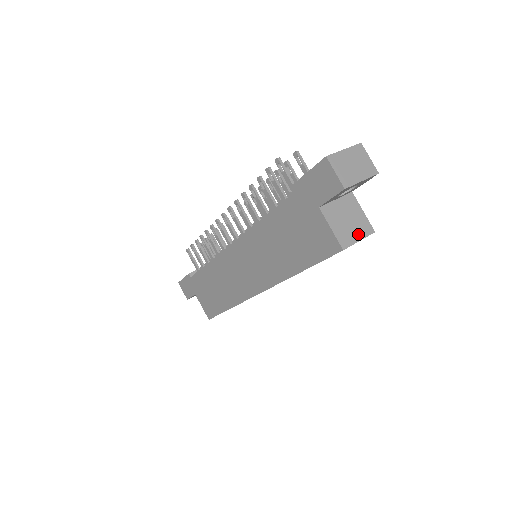
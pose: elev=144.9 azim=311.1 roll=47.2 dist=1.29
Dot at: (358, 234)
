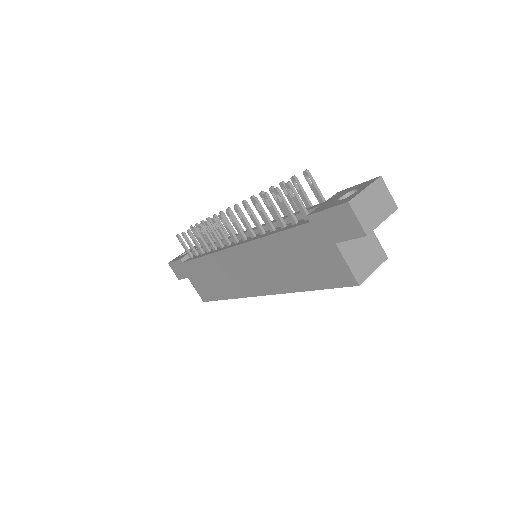
Dot at: (372, 264)
